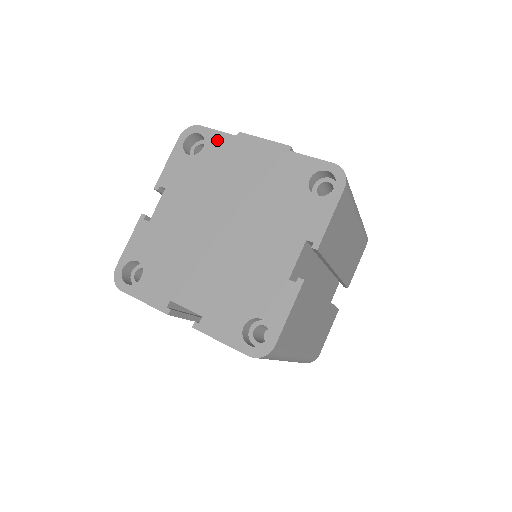
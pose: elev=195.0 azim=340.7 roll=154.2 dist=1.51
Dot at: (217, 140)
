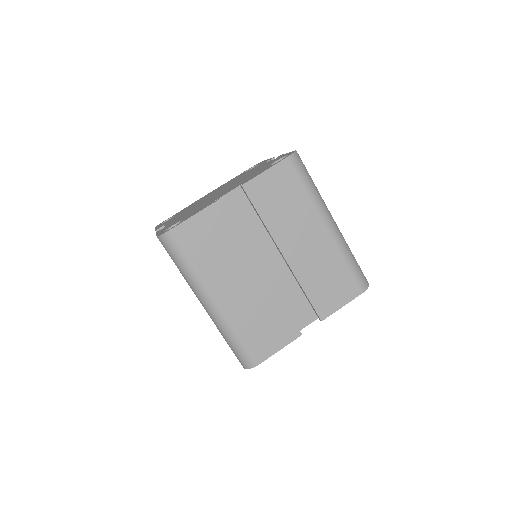
Dot at: occluded
